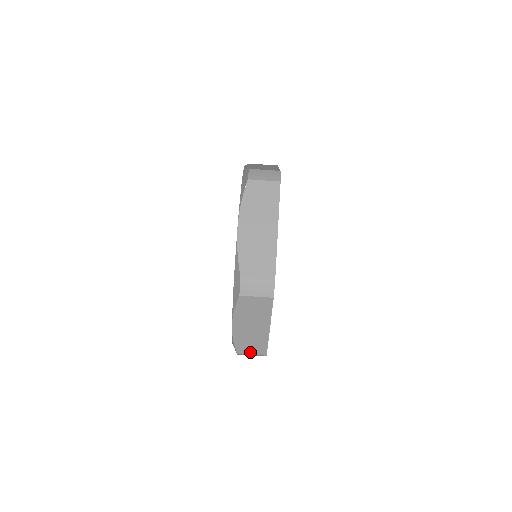
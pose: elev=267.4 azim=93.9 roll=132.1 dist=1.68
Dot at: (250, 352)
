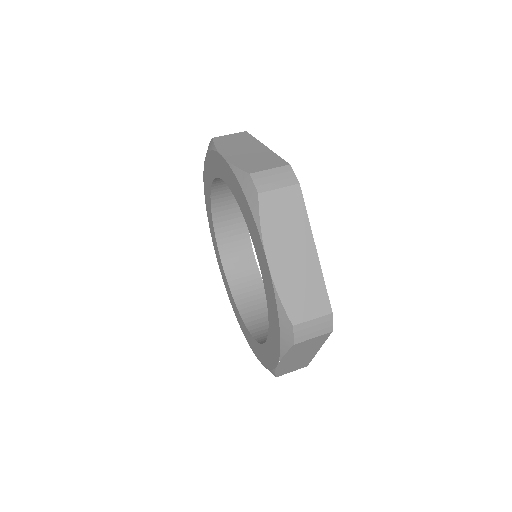
Dot at: (308, 314)
